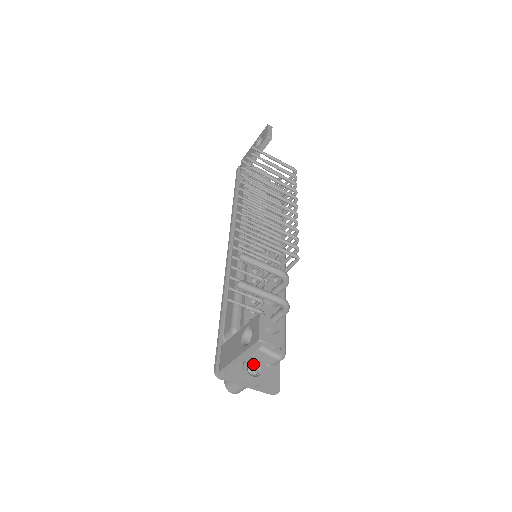
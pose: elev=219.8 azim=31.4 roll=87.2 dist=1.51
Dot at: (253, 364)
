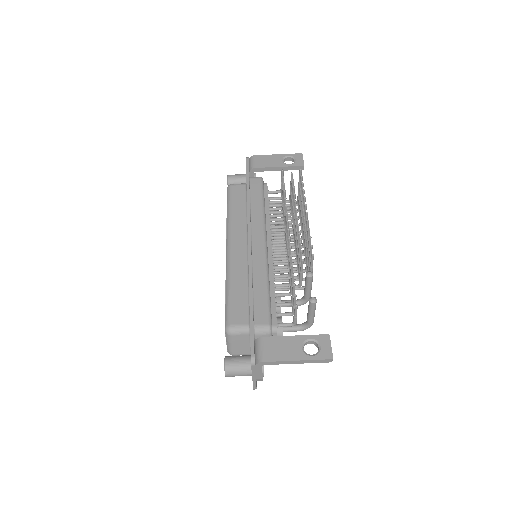
Dot at: occluded
